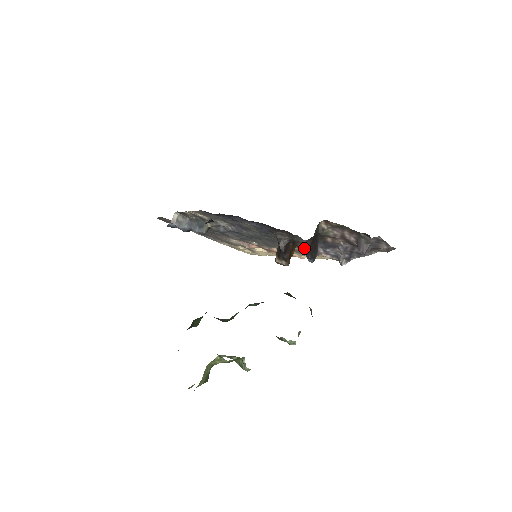
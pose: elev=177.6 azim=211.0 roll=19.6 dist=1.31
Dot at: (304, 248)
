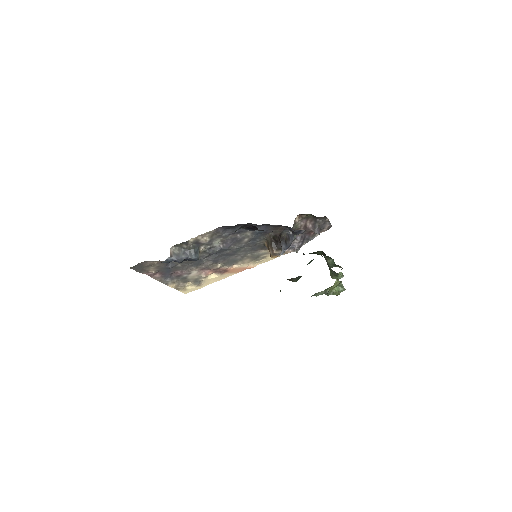
Dot at: (303, 230)
